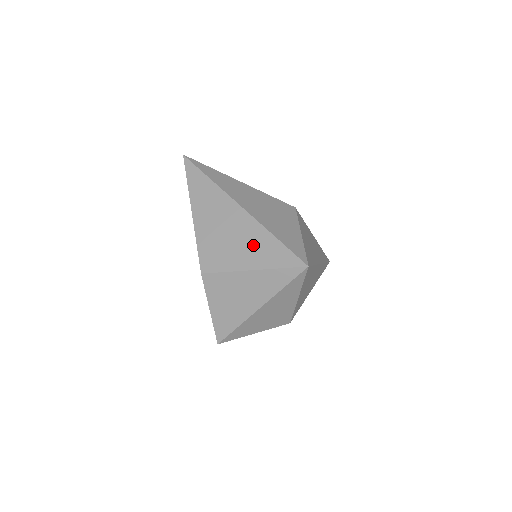
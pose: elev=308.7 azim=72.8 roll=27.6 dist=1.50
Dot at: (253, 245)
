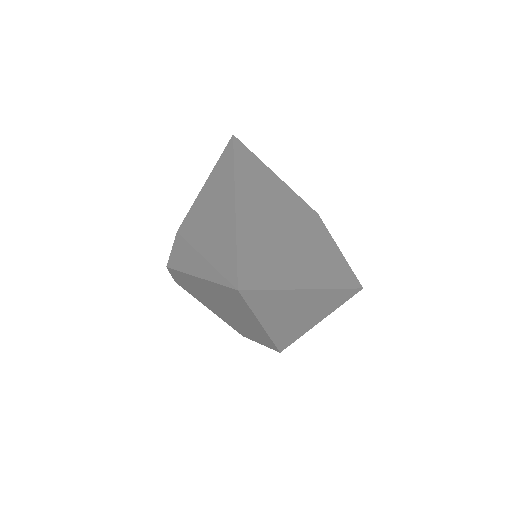
Dot at: (325, 306)
